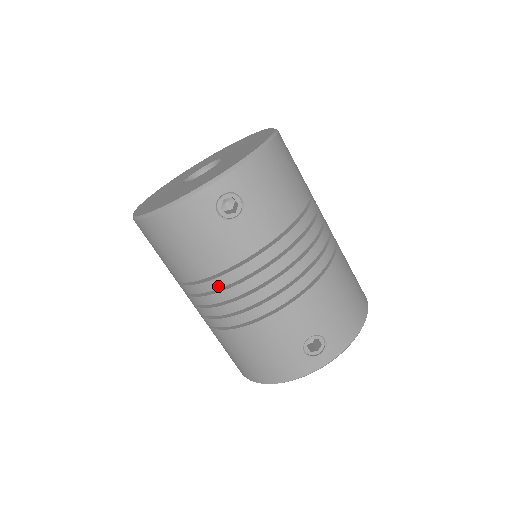
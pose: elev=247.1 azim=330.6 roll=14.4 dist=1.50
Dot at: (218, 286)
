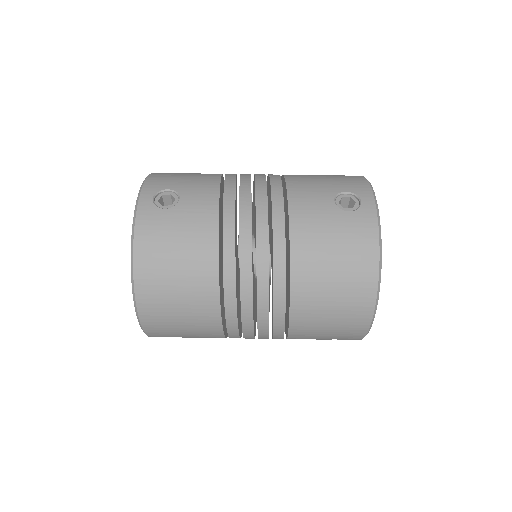
Dot at: (232, 250)
